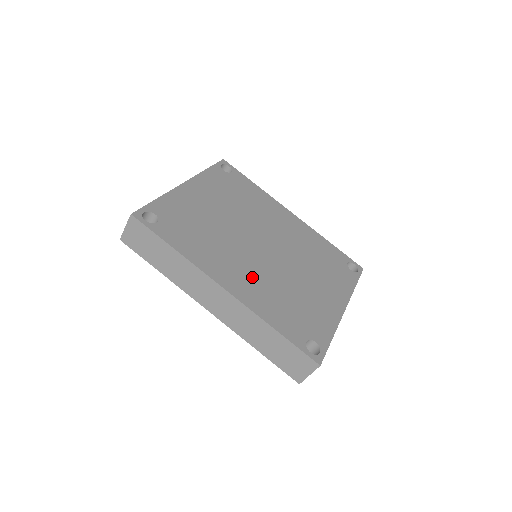
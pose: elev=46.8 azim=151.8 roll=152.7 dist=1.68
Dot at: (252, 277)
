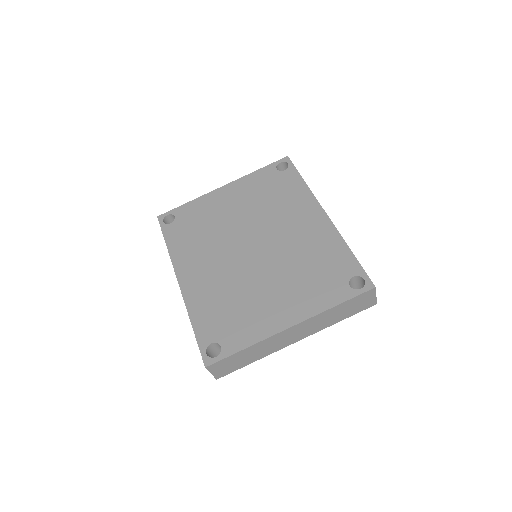
Dot at: (211, 276)
